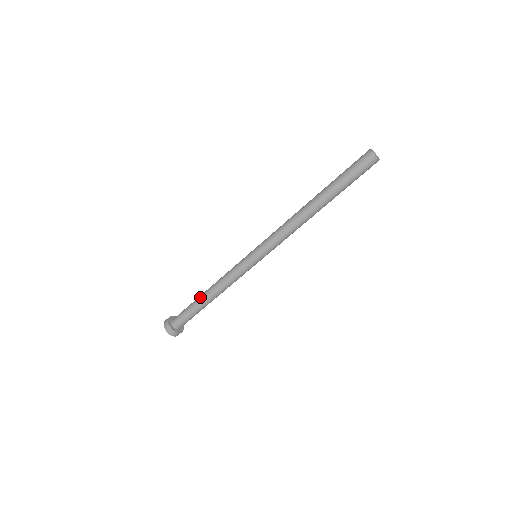
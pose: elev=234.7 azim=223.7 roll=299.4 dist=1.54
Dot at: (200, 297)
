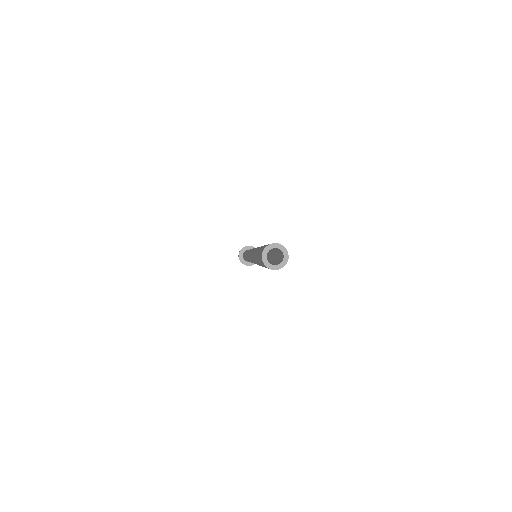
Dot at: occluded
